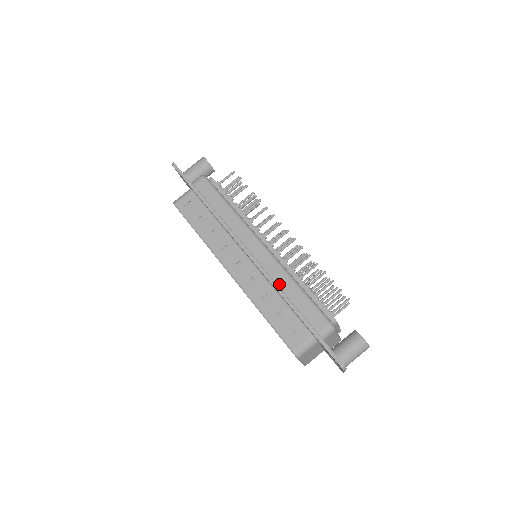
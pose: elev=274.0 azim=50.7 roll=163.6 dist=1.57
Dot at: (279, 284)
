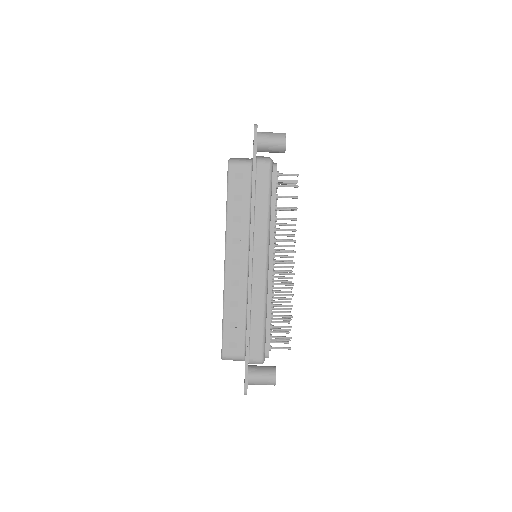
Dot at: (253, 303)
